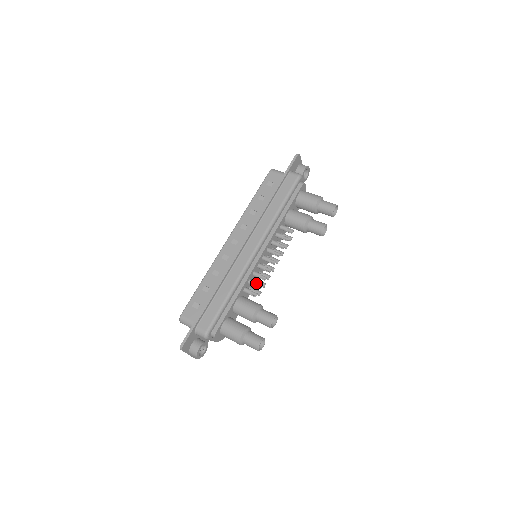
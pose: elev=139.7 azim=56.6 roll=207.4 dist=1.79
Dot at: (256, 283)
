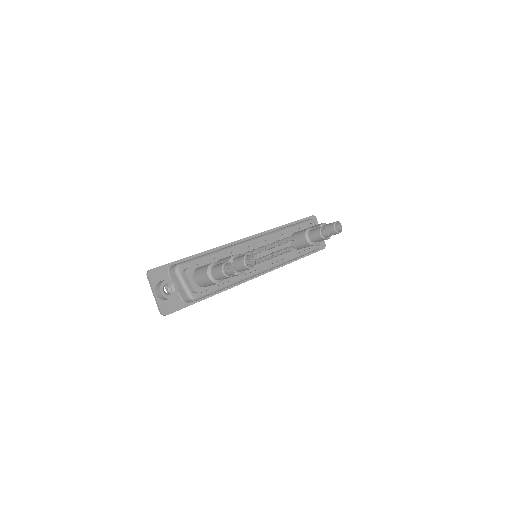
Dot at: occluded
